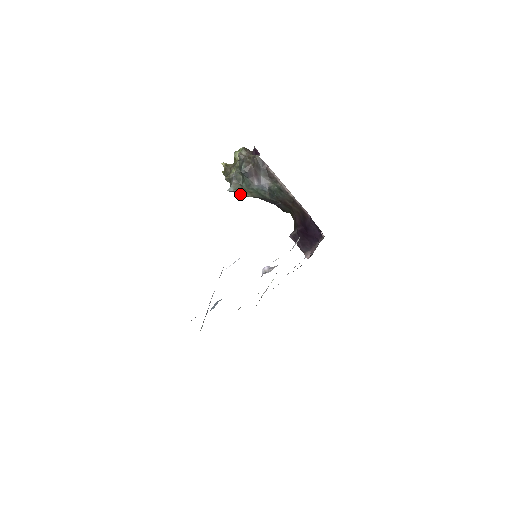
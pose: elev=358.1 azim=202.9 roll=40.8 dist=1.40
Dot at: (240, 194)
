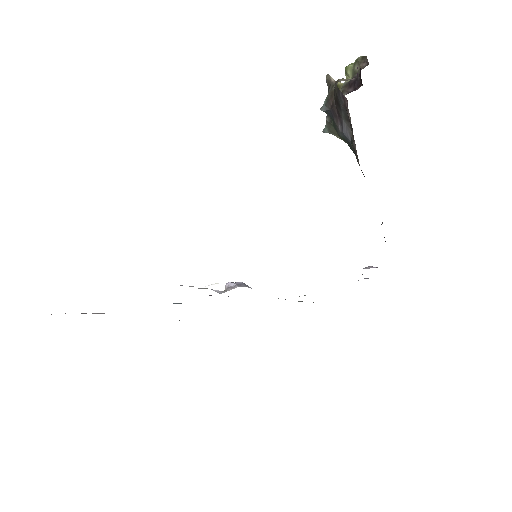
Dot at: occluded
